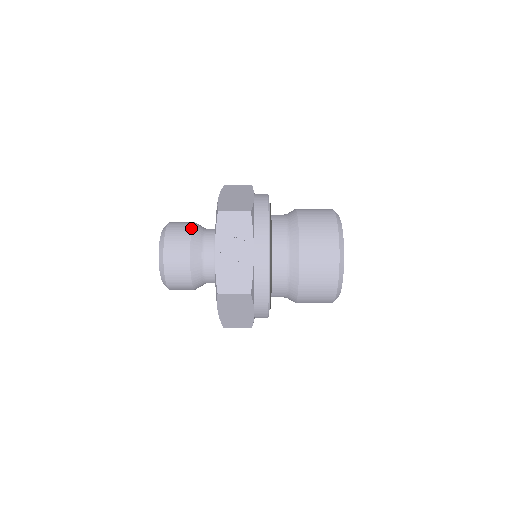
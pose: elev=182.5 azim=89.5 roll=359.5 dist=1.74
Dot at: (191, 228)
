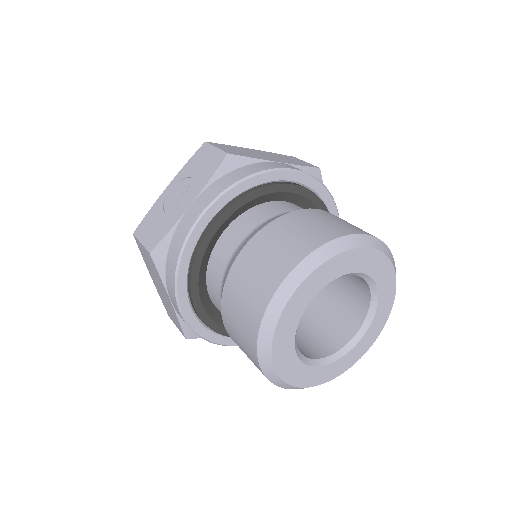
Dot at: occluded
